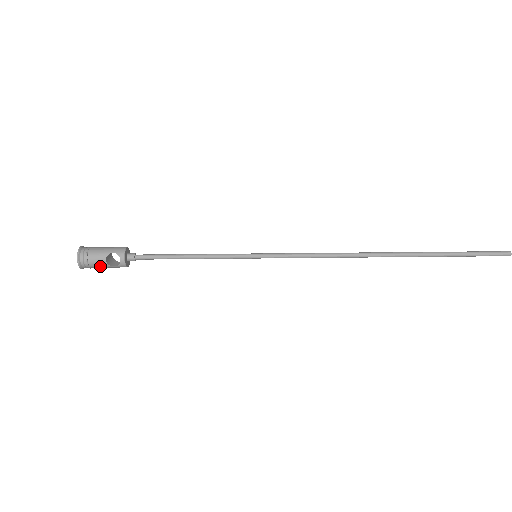
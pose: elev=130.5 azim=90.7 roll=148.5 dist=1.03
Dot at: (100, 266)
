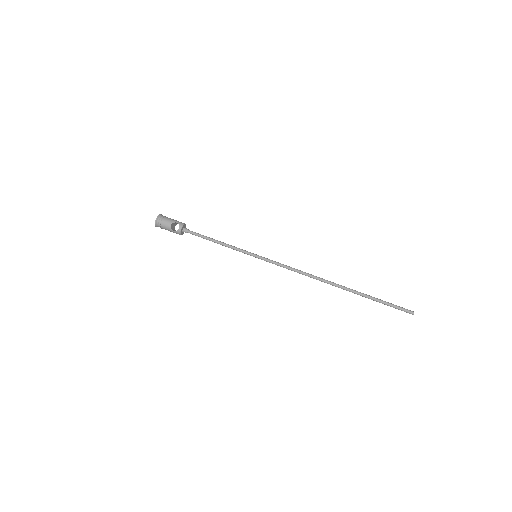
Dot at: (166, 228)
